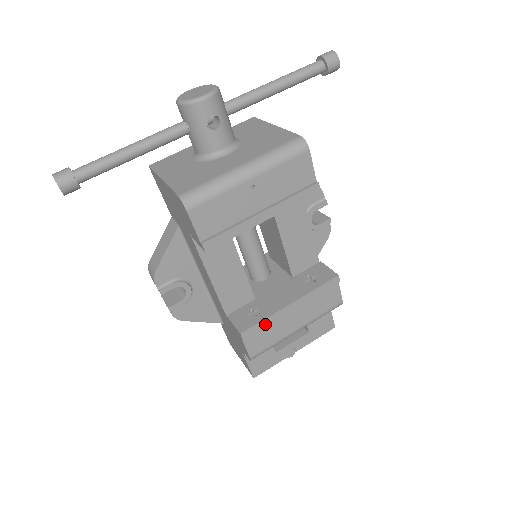
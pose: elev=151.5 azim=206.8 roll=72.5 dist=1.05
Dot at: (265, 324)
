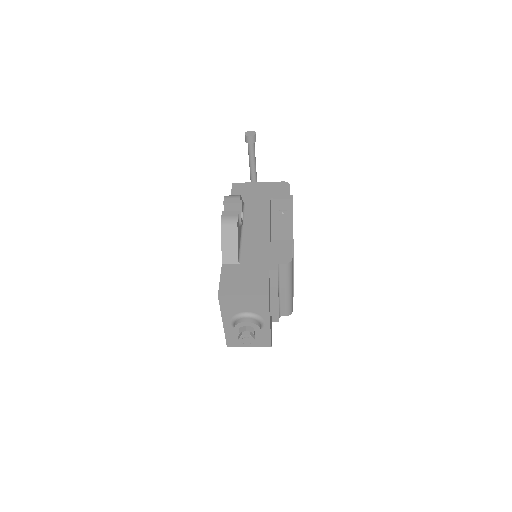
Dot at: occluded
